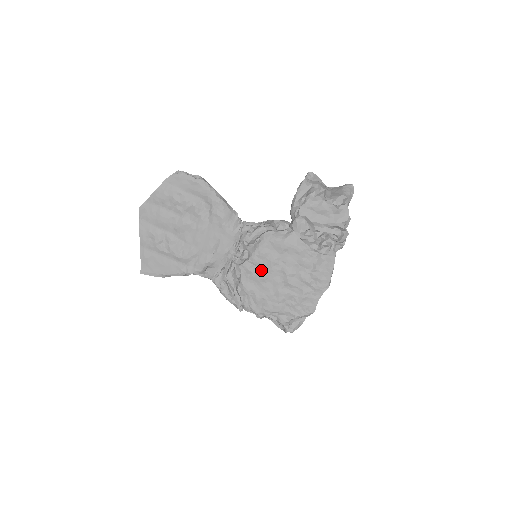
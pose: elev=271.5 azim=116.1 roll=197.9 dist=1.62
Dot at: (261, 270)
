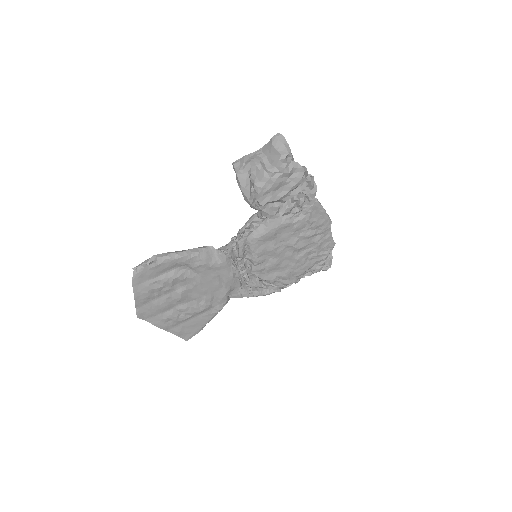
Dot at: (270, 261)
